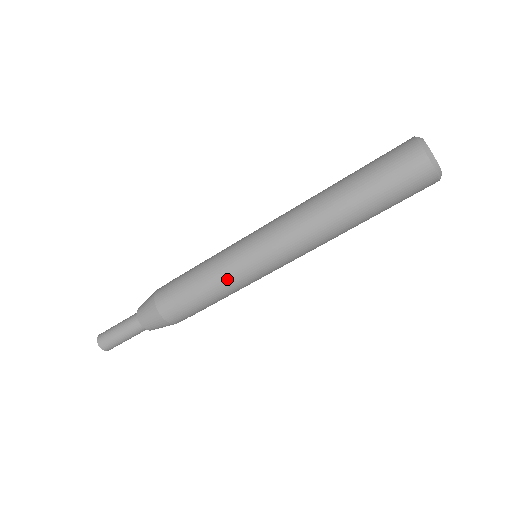
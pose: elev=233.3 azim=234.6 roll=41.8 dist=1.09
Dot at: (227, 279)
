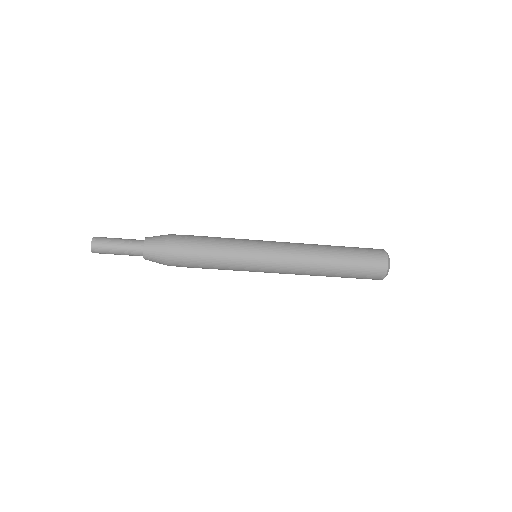
Dot at: (233, 270)
